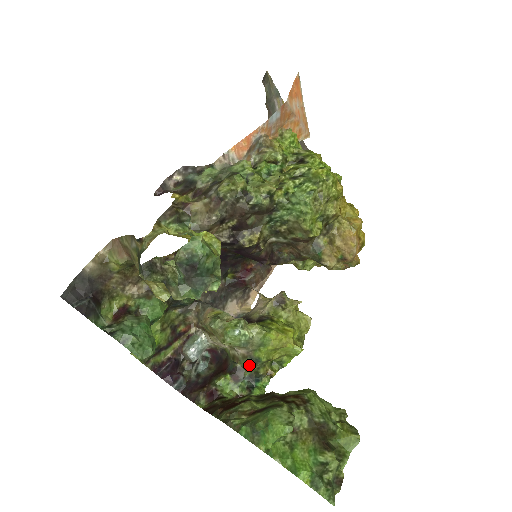
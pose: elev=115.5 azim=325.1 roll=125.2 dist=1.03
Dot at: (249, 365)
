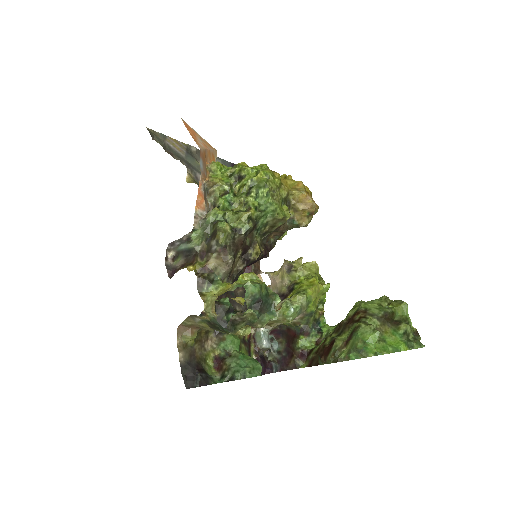
Dot at: (308, 320)
